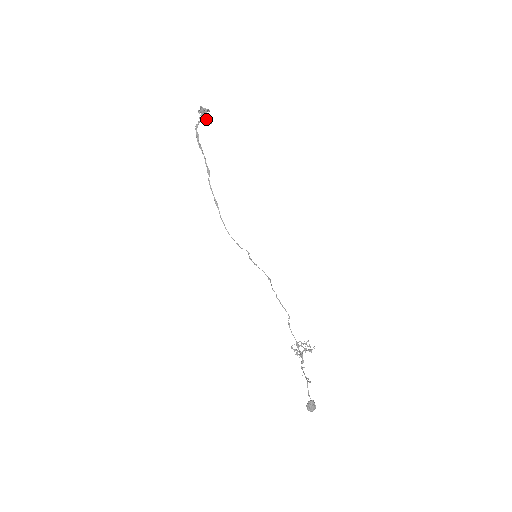
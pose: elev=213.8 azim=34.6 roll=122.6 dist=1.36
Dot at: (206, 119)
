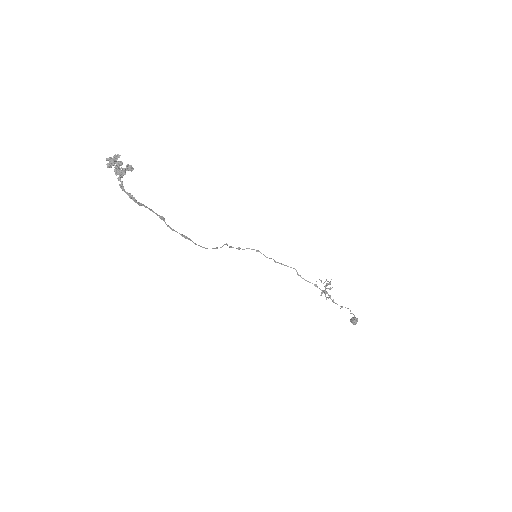
Dot at: (126, 170)
